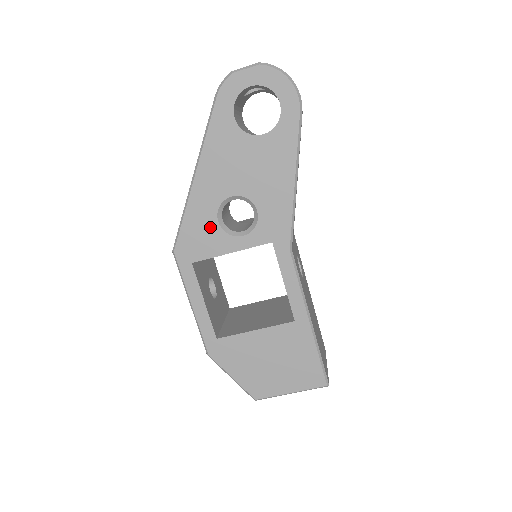
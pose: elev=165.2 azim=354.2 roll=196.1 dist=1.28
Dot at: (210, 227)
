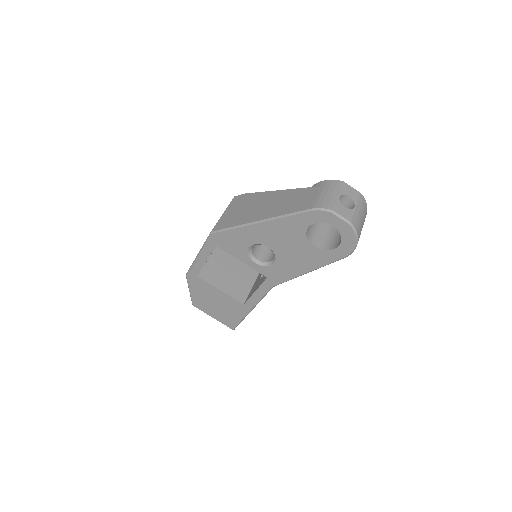
Dot at: (242, 245)
